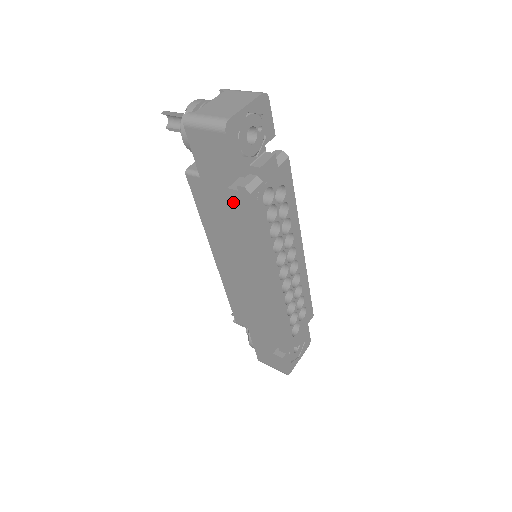
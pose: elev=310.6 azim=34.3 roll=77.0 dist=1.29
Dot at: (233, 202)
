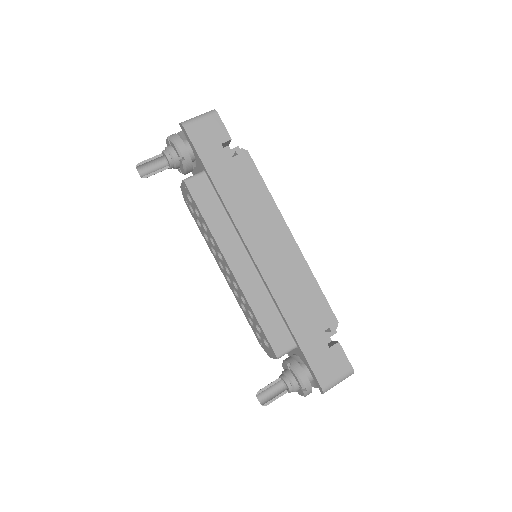
Dot at: (237, 169)
